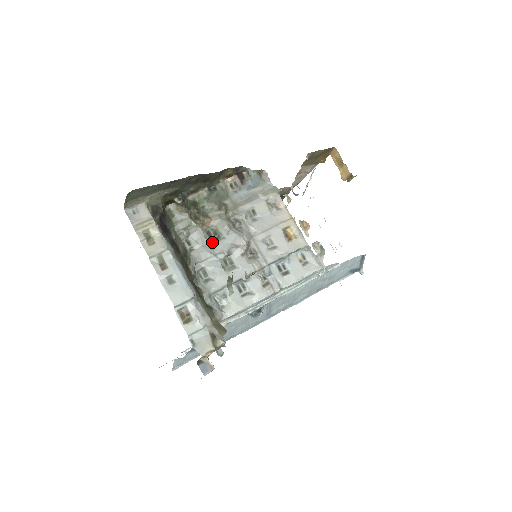
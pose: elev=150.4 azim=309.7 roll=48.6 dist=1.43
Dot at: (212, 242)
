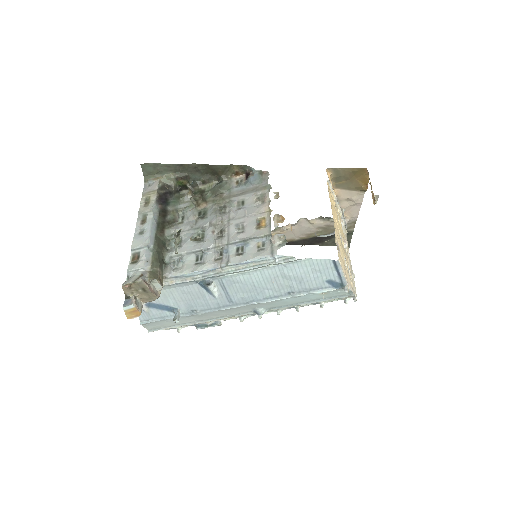
Dot at: (198, 220)
